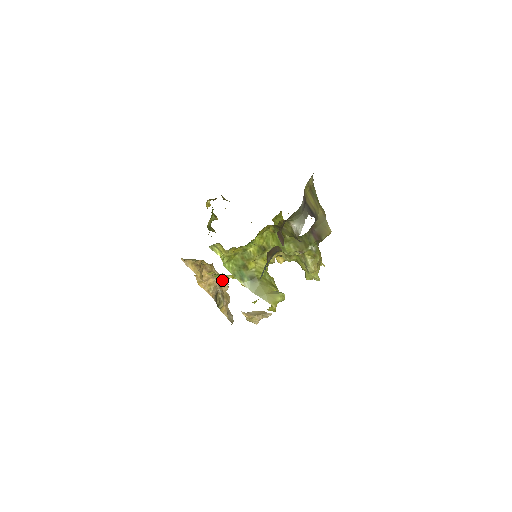
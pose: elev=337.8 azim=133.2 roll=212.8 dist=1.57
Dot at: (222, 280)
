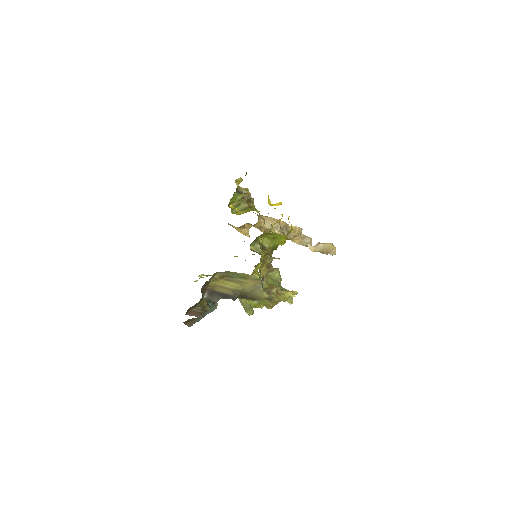
Dot at: occluded
